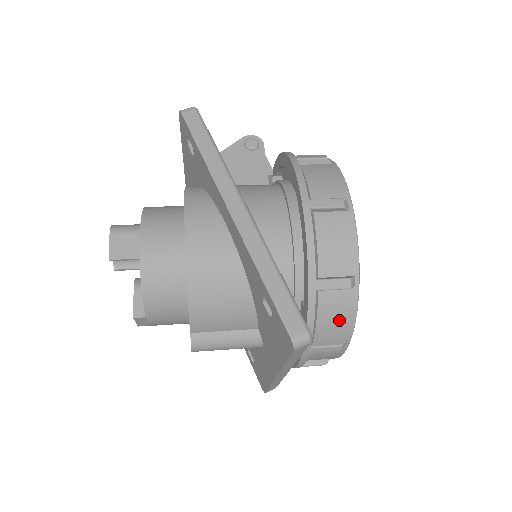
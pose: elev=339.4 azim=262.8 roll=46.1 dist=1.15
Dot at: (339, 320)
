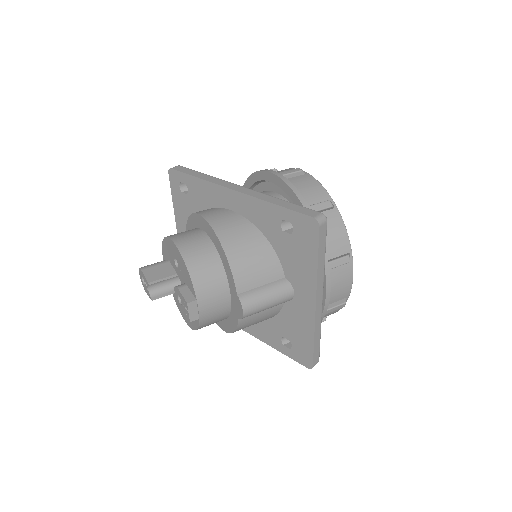
Dot at: (337, 235)
